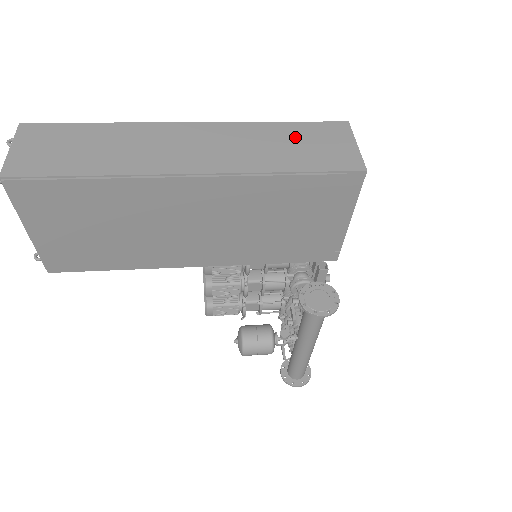
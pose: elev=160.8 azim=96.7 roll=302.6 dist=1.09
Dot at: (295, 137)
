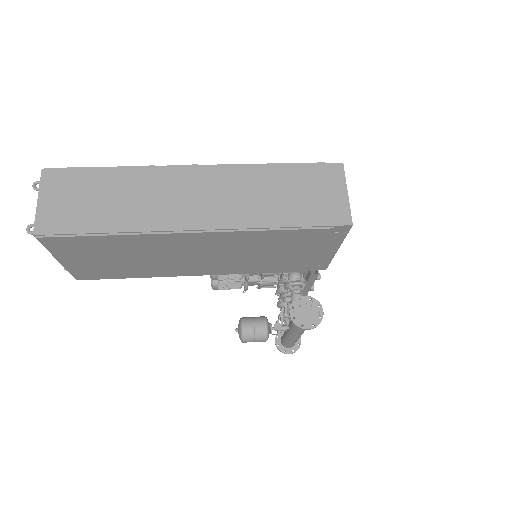
Dot at: (291, 184)
